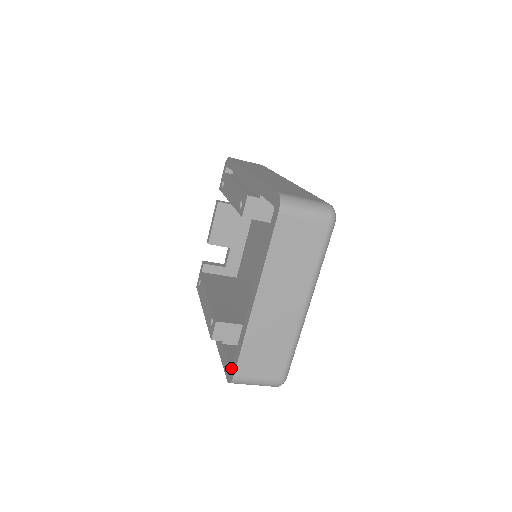
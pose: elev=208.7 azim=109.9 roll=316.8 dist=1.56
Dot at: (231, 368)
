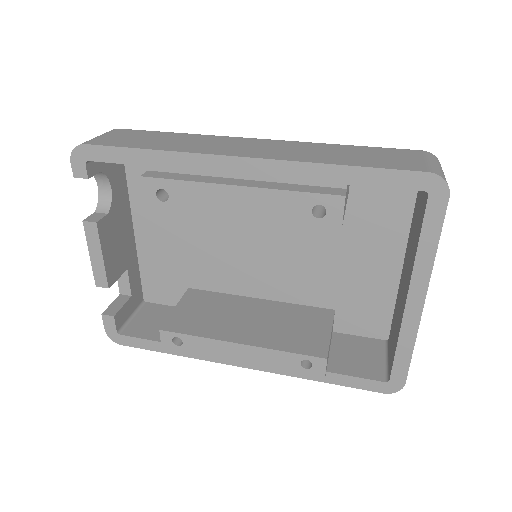
Dot at: (390, 380)
